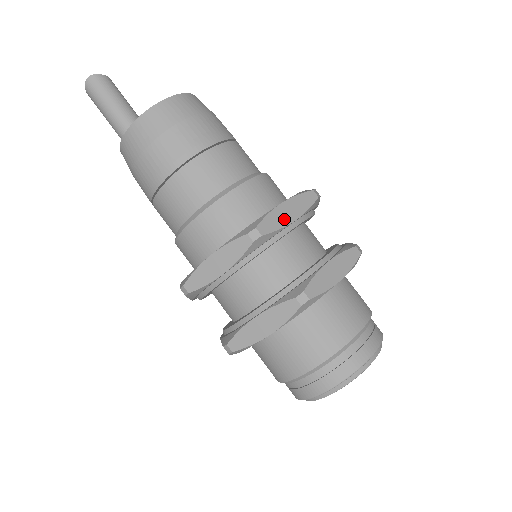
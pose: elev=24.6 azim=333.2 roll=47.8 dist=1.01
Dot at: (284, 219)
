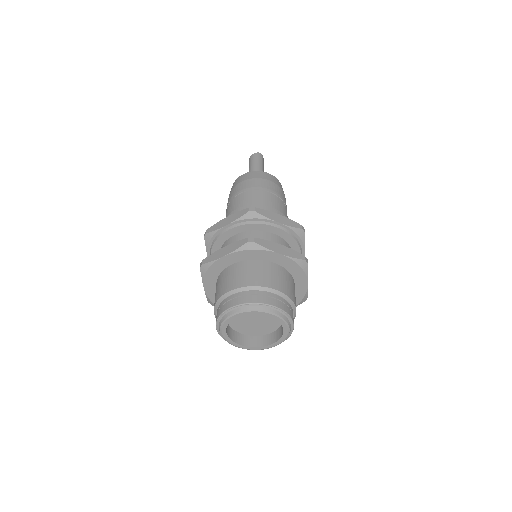
Dot at: occluded
